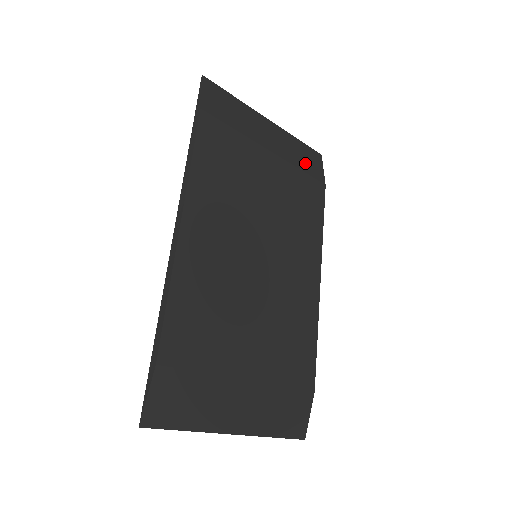
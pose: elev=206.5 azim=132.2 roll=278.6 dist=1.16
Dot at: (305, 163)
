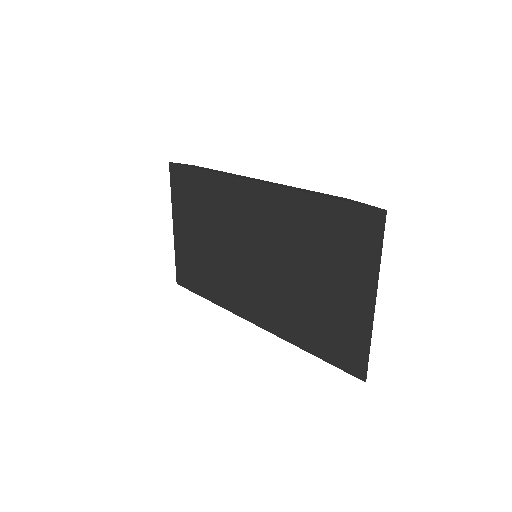
Dot at: occluded
